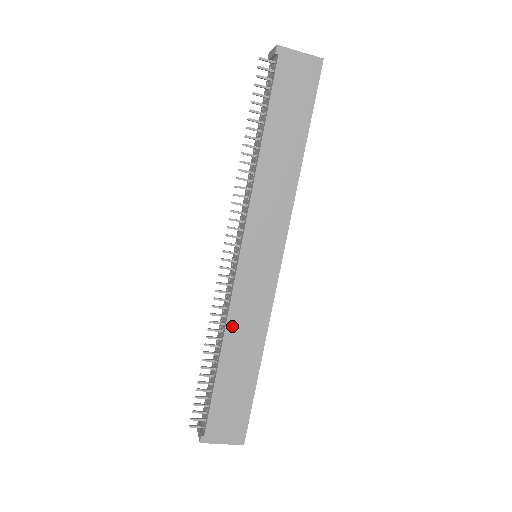
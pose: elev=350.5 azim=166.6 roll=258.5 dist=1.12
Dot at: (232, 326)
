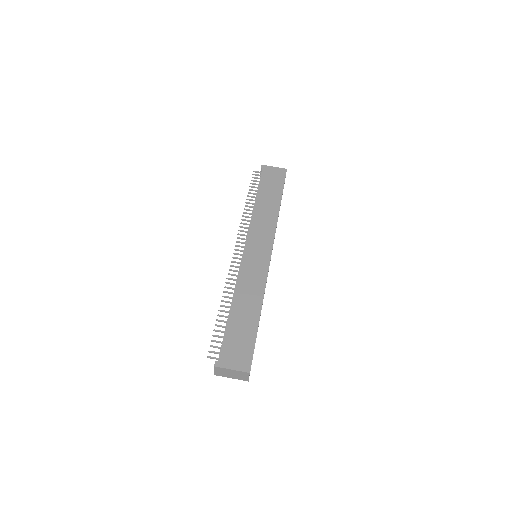
Dot at: (239, 287)
